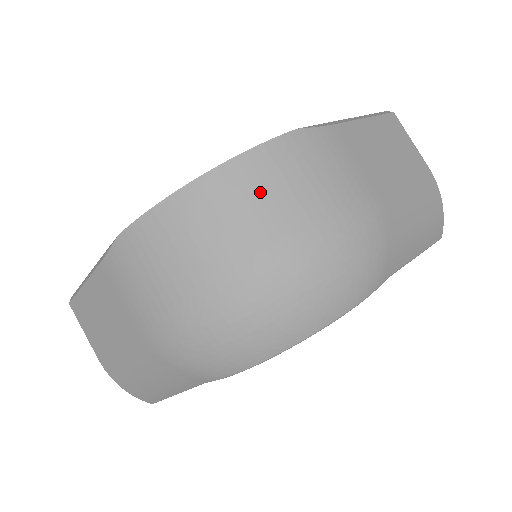
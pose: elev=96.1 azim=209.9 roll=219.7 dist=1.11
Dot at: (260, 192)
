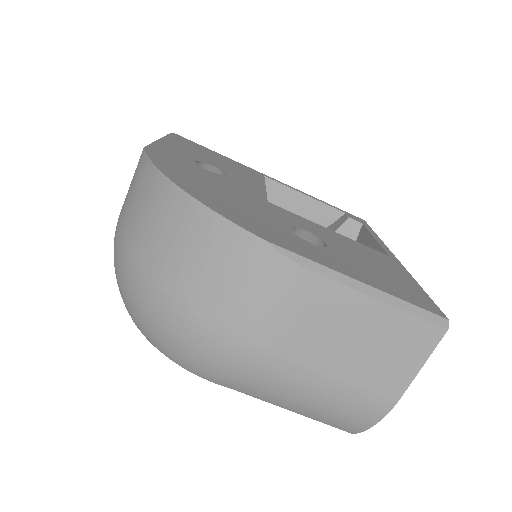
Dot at: (186, 242)
